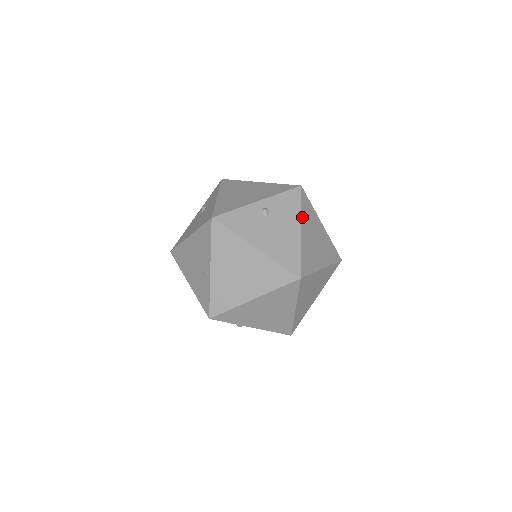
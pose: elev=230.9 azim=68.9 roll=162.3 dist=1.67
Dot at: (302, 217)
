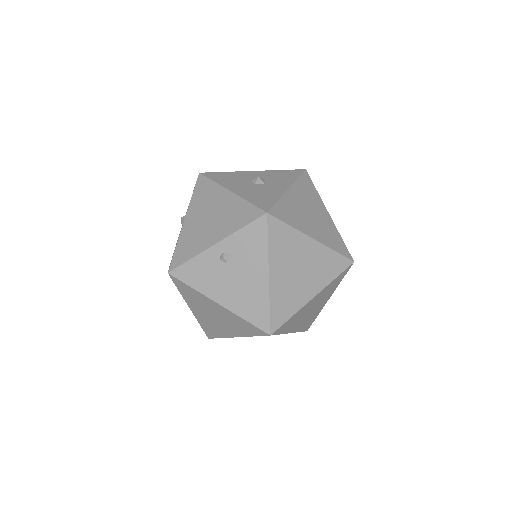
Dot at: (270, 257)
